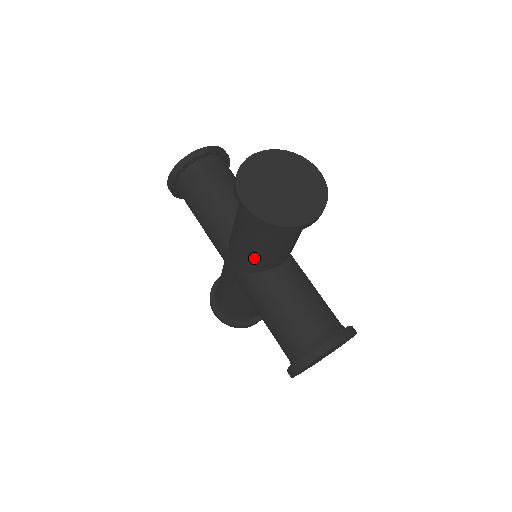
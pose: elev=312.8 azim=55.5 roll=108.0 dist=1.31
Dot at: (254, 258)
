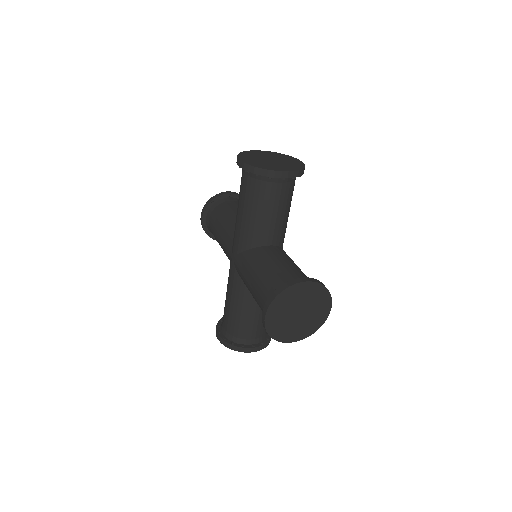
Dot at: (248, 227)
